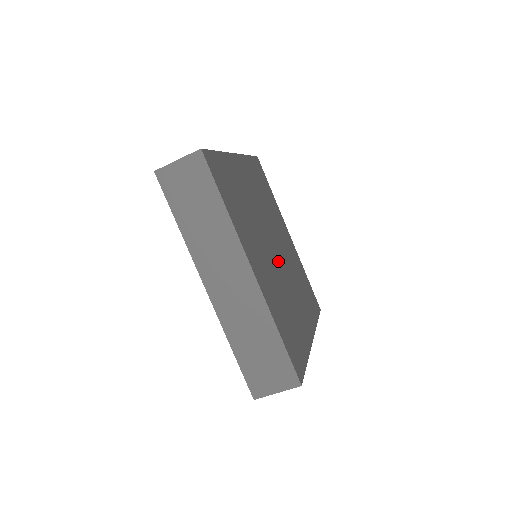
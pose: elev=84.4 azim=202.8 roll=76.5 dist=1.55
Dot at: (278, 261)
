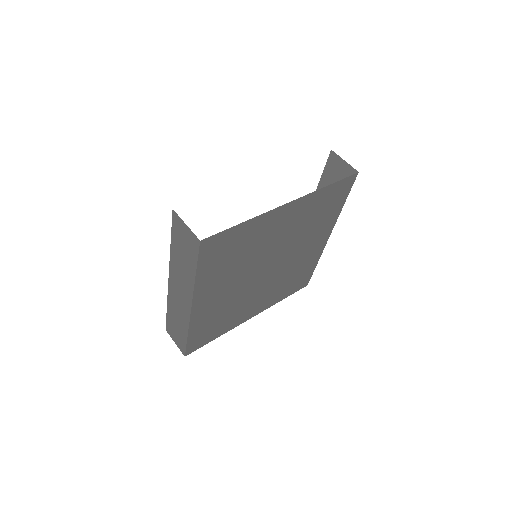
Dot at: (260, 278)
